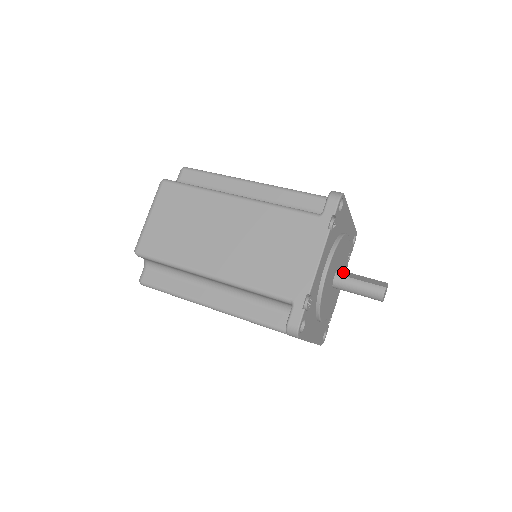
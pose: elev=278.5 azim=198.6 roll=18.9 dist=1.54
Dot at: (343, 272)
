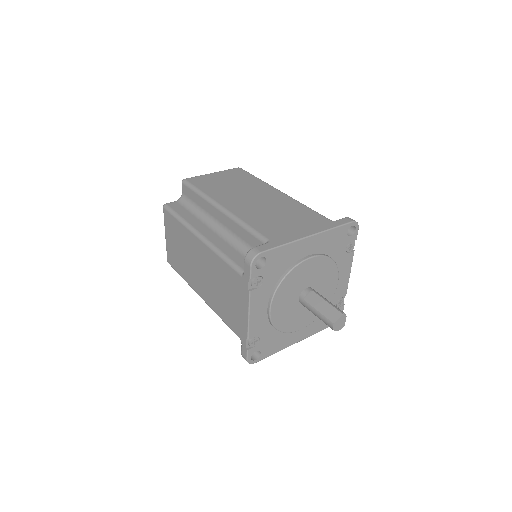
Dot at: (308, 293)
